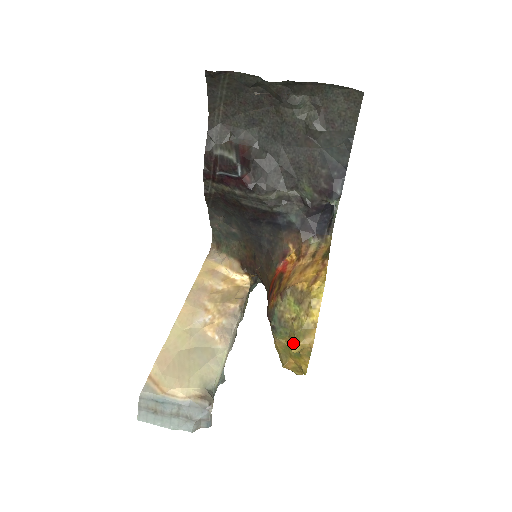
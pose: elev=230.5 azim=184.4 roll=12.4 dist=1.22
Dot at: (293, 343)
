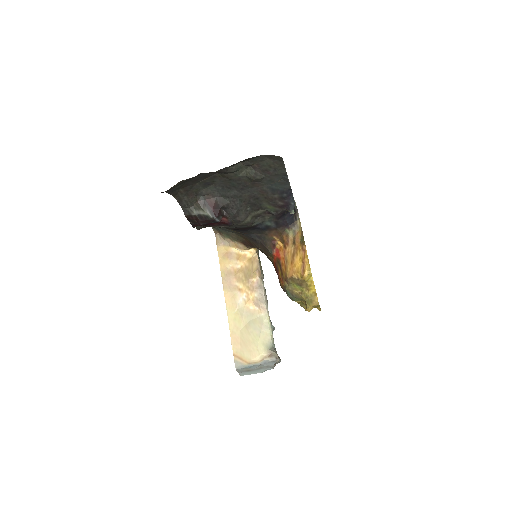
Dot at: (307, 308)
